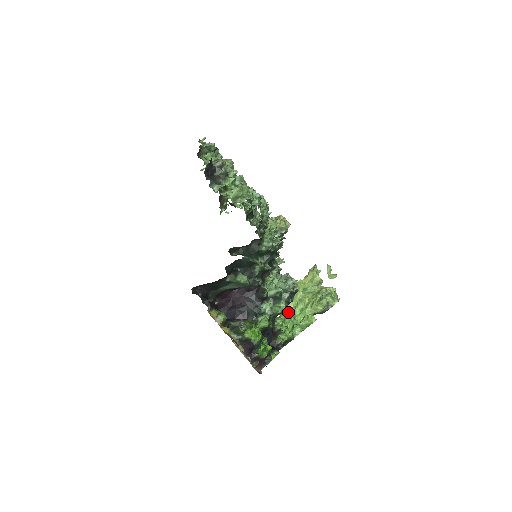
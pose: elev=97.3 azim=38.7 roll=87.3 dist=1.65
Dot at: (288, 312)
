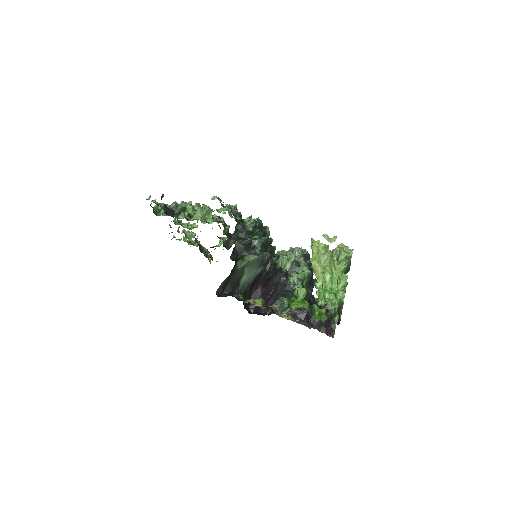
Dot at: (322, 290)
